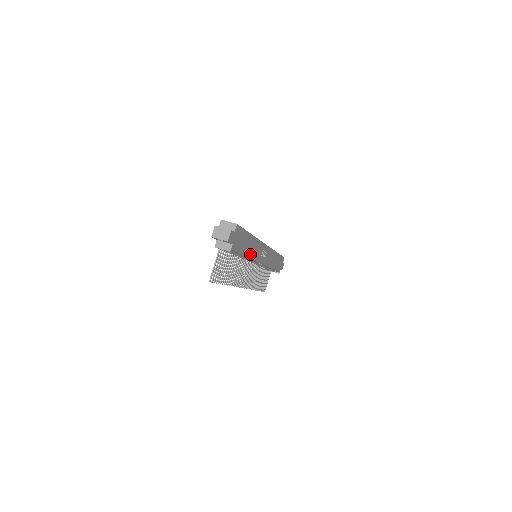
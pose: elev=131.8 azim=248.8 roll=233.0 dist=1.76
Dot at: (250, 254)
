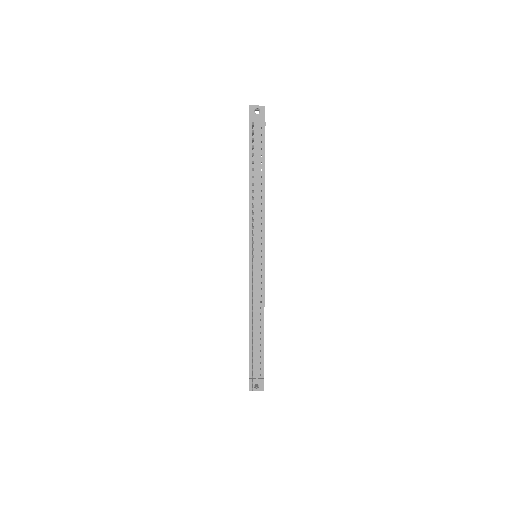
Dot at: (264, 197)
